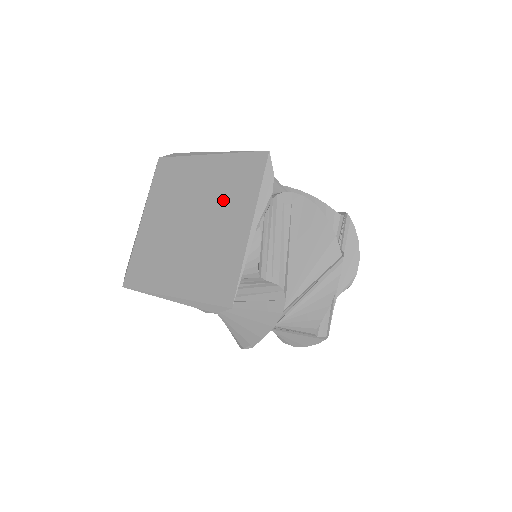
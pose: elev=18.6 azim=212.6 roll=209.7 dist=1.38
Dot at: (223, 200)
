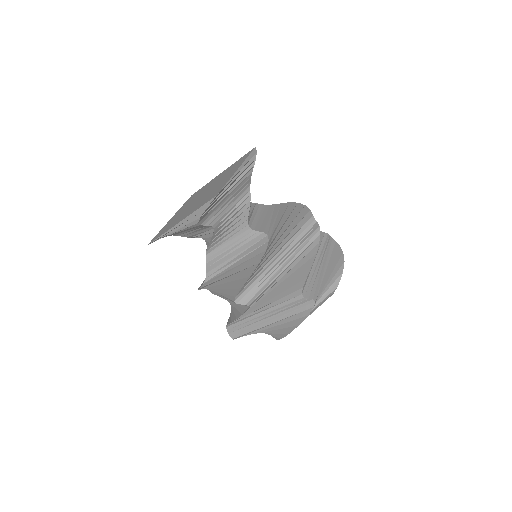
Dot at: (225, 175)
